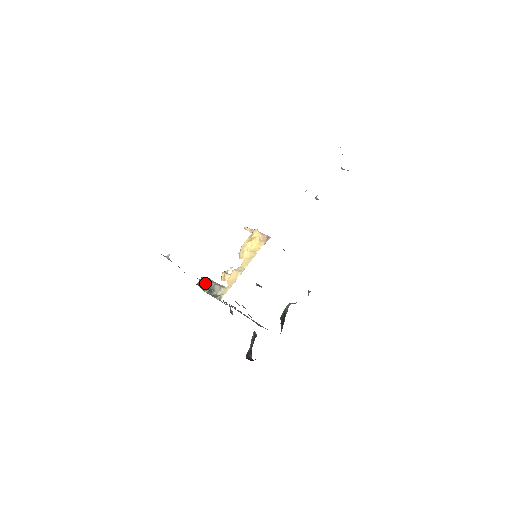
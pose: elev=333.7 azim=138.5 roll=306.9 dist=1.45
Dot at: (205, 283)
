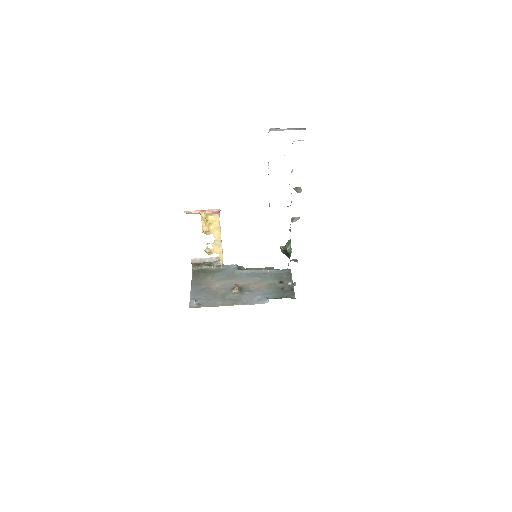
Dot at: (238, 291)
